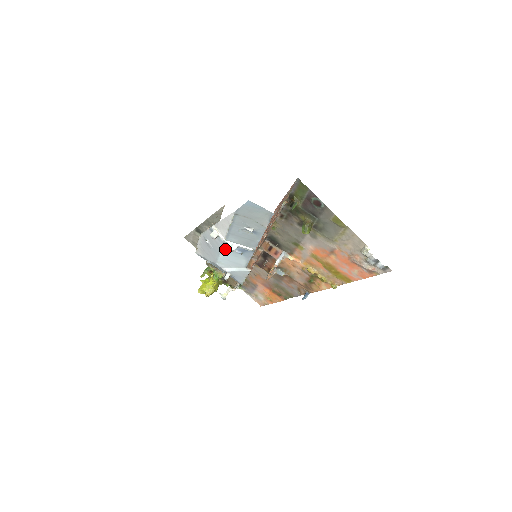
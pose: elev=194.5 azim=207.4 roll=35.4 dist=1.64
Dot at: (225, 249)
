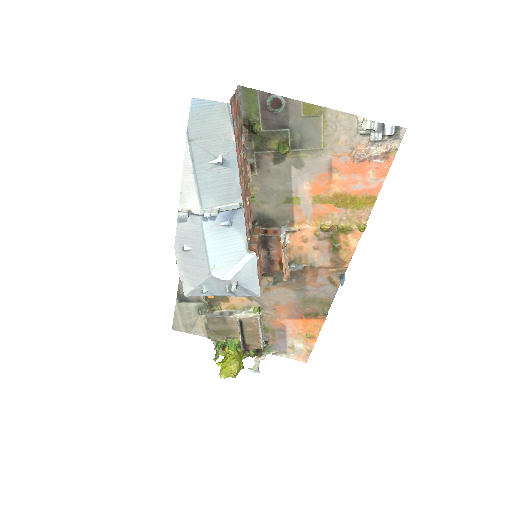
Dot at: (209, 231)
